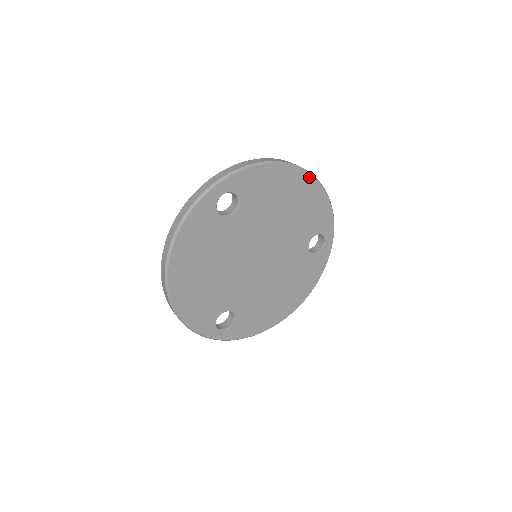
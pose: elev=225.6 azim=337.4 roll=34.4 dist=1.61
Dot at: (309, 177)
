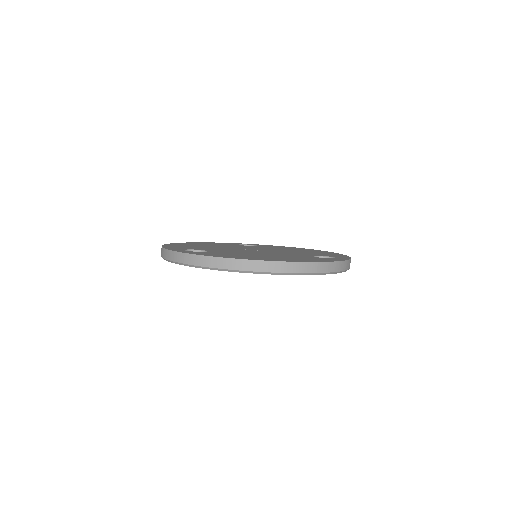
Dot at: (279, 274)
